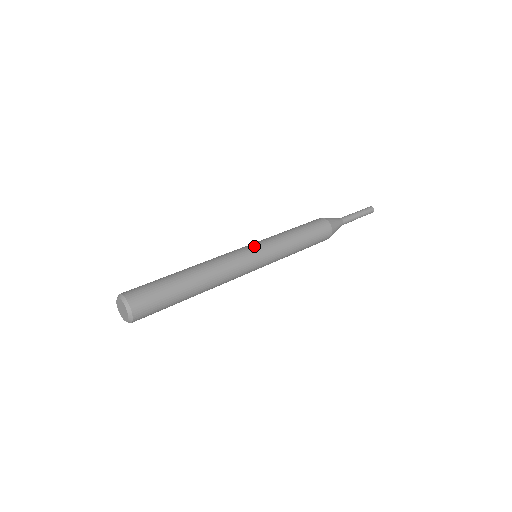
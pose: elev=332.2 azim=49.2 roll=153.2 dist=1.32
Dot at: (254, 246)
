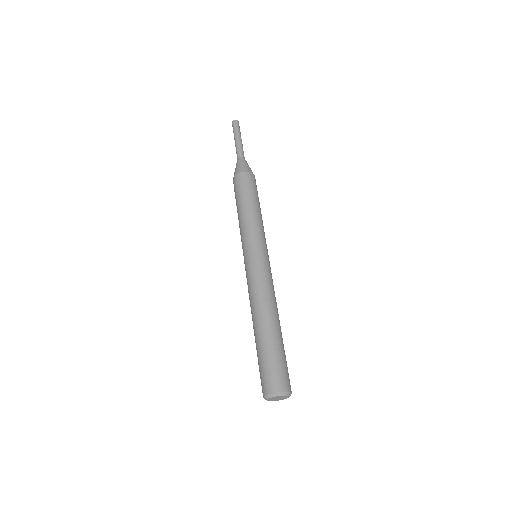
Dot at: (253, 254)
